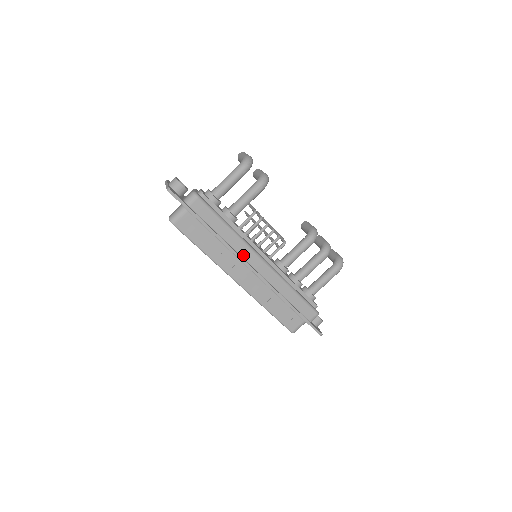
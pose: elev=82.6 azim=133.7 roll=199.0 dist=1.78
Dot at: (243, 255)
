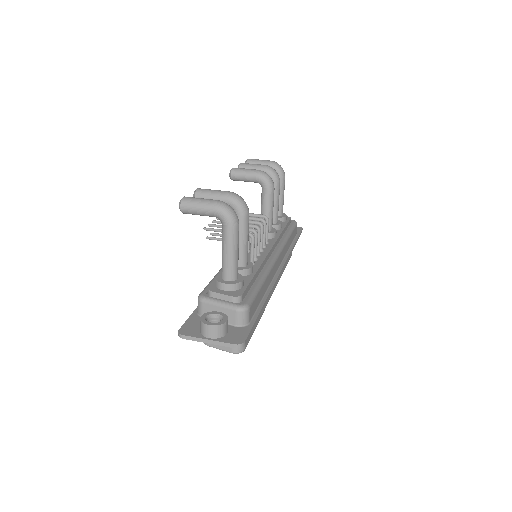
Dot at: (273, 275)
